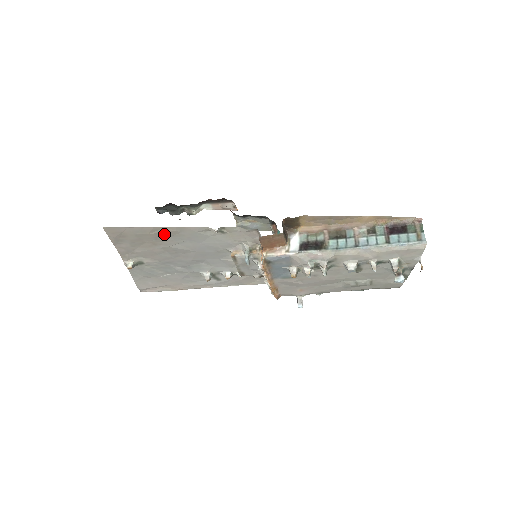
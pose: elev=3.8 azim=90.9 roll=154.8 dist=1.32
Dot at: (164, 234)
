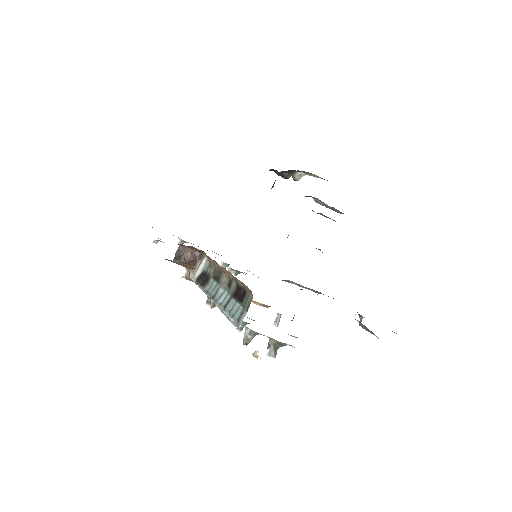
Dot at: occluded
